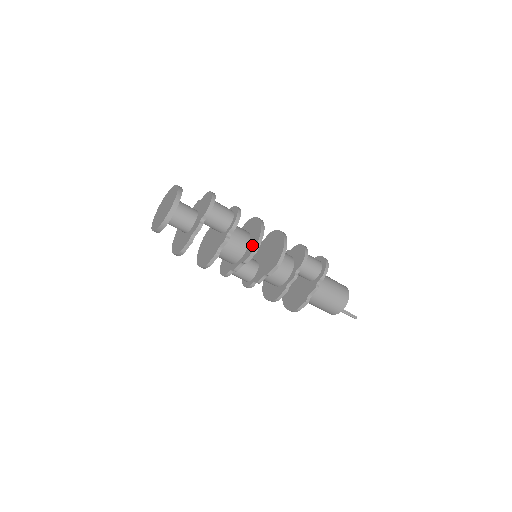
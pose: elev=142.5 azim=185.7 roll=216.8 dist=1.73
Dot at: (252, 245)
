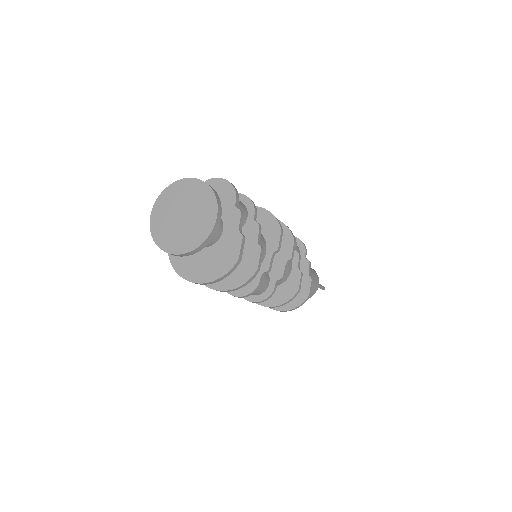
Dot at: (270, 228)
